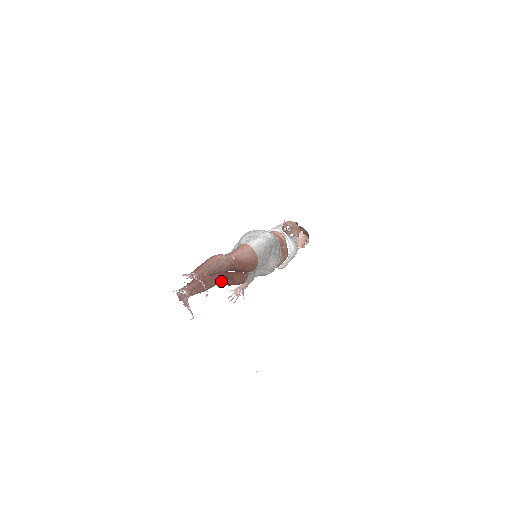
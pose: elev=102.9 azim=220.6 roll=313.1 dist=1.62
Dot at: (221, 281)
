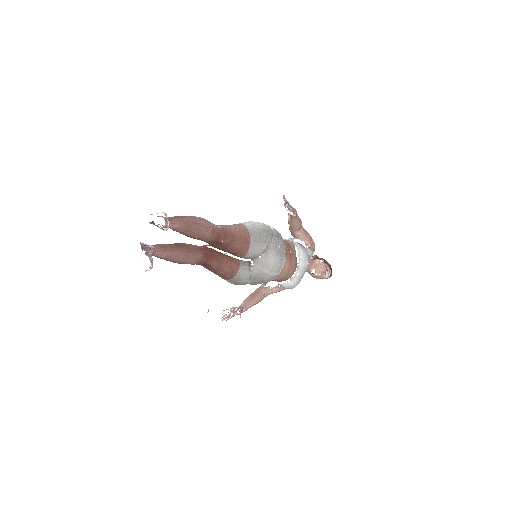
Dot at: (203, 258)
